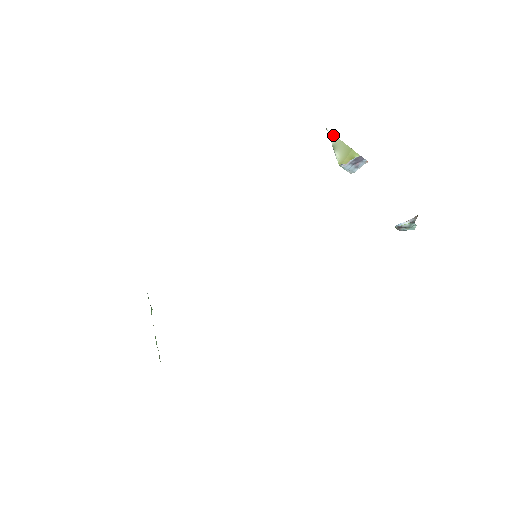
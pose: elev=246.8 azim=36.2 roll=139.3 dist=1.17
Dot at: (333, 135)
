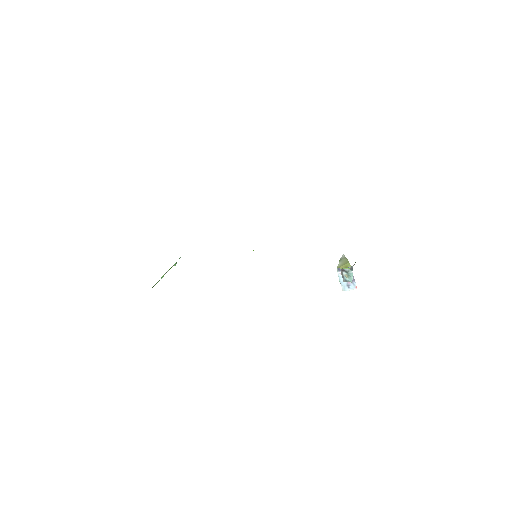
Dot at: (344, 256)
